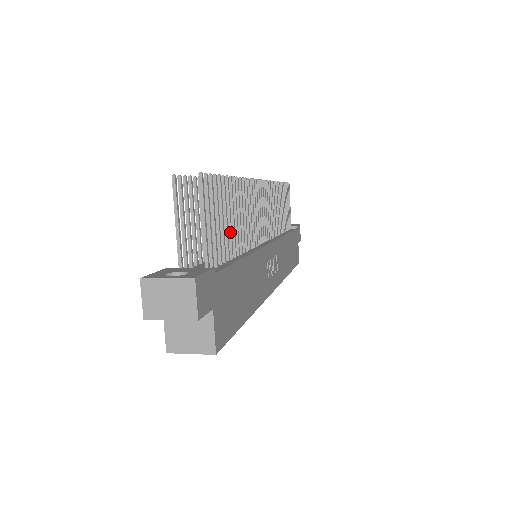
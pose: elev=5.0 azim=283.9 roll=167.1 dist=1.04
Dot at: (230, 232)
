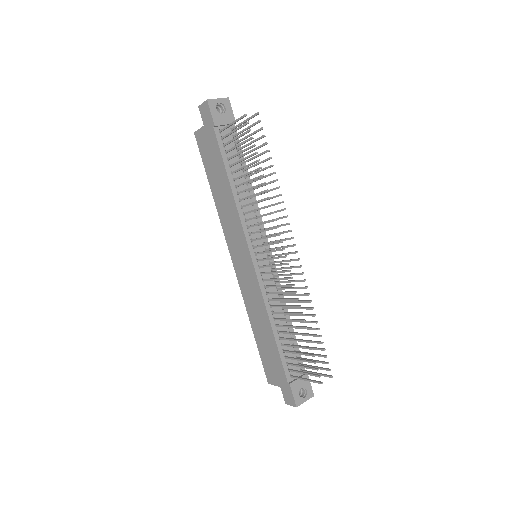
Dot at: occluded
